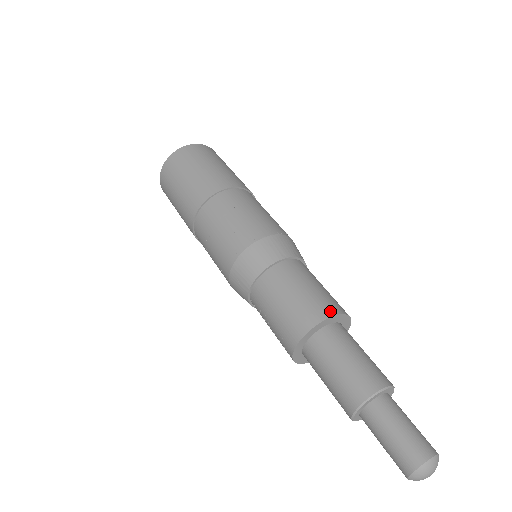
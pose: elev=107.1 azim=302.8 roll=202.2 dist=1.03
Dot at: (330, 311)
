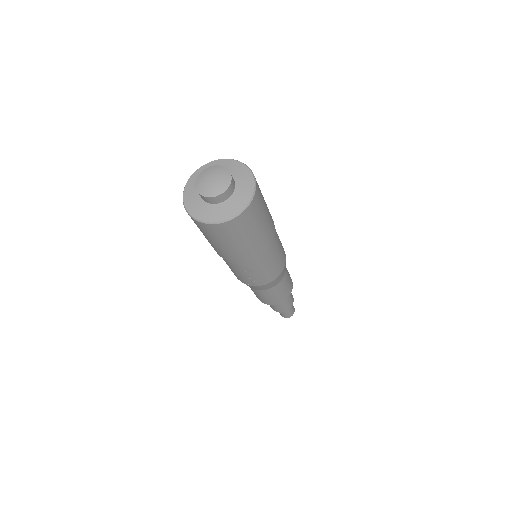
Dot at: (285, 299)
